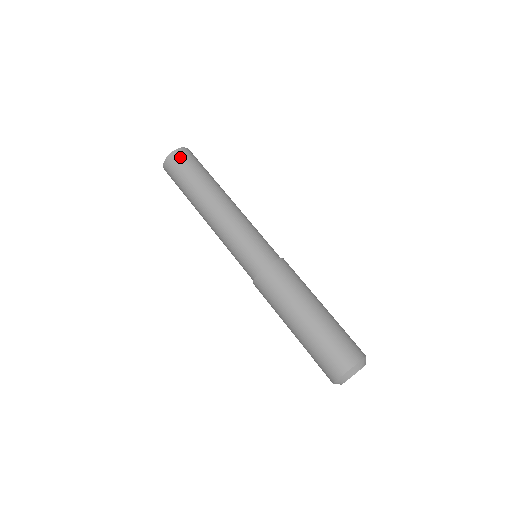
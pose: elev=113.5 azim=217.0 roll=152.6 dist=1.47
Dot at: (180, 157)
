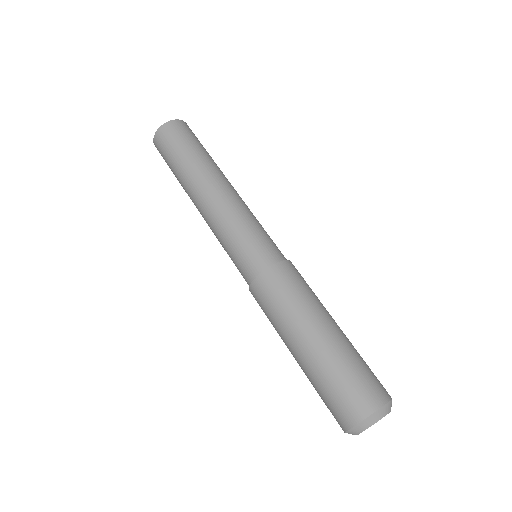
Dot at: (161, 141)
